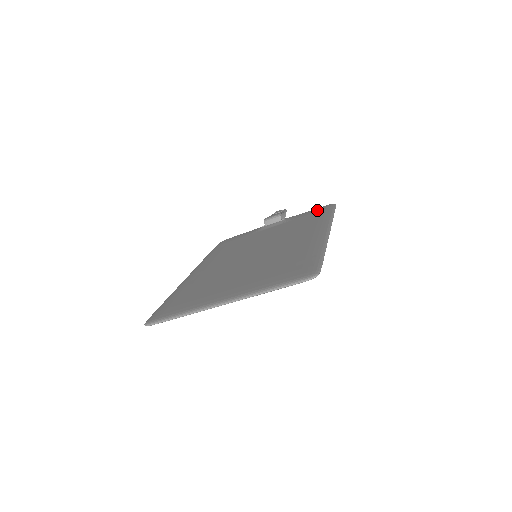
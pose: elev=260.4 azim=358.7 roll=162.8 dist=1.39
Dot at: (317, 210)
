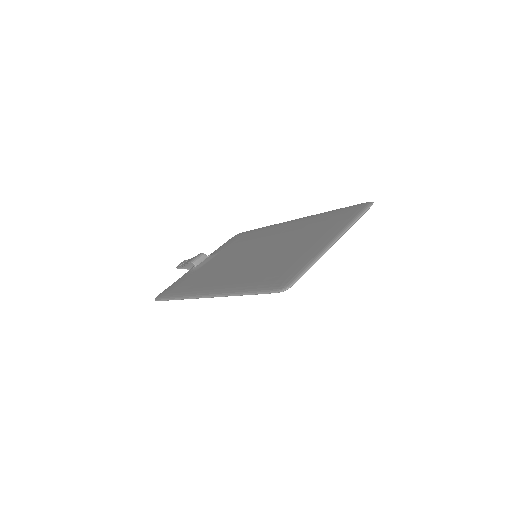
Dot at: (235, 238)
